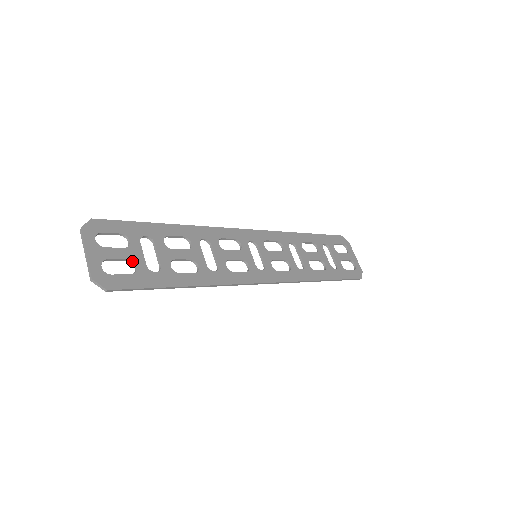
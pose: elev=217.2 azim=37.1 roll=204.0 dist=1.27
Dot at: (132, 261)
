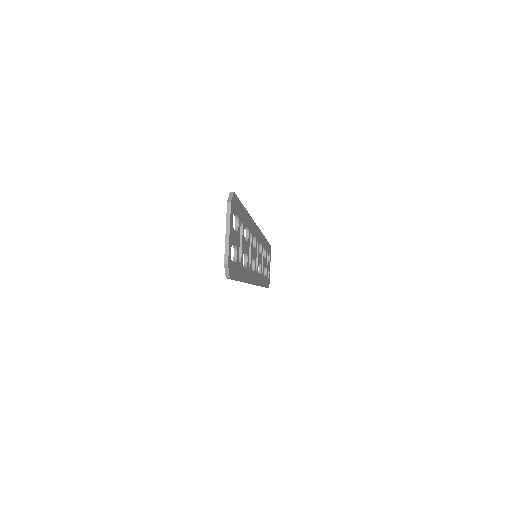
Dot at: (237, 248)
